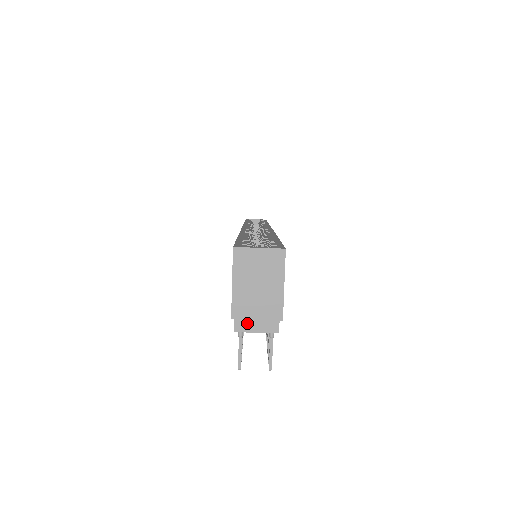
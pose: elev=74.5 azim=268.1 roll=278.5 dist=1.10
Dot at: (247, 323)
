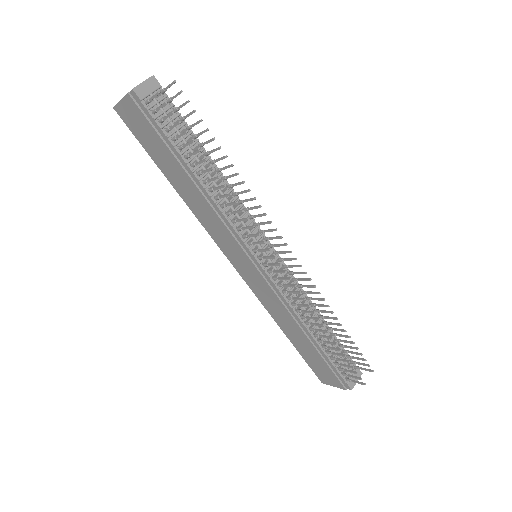
Dot at: (136, 87)
